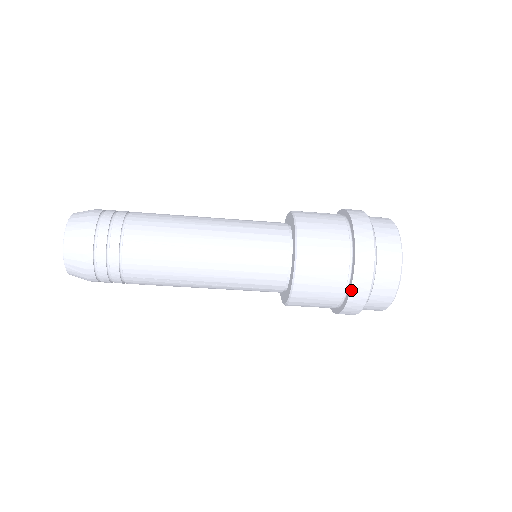
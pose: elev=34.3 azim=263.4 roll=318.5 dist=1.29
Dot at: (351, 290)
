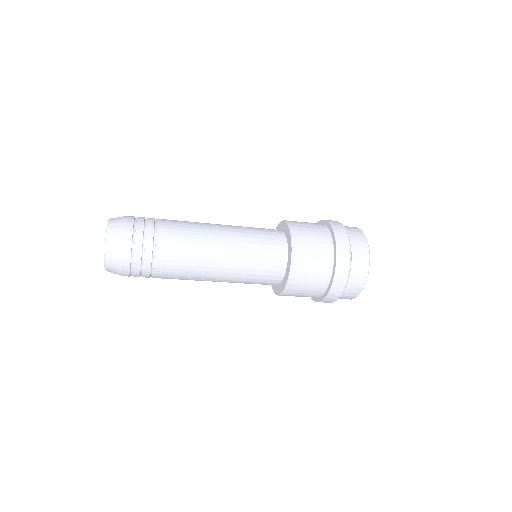
Dot at: (313, 299)
